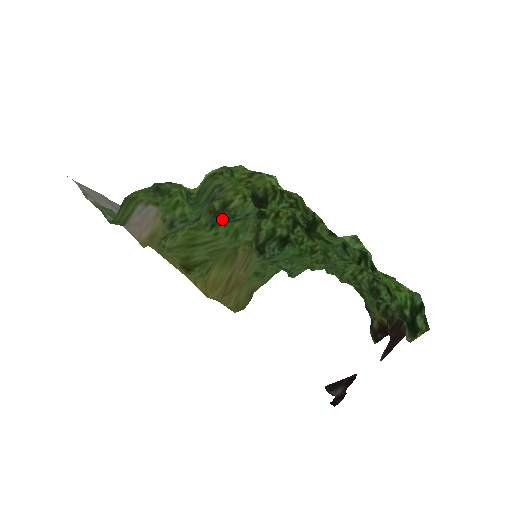
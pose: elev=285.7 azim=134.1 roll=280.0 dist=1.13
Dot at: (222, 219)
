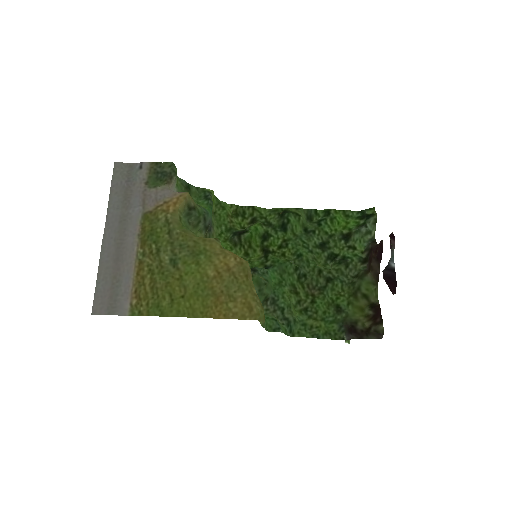
Dot at: occluded
